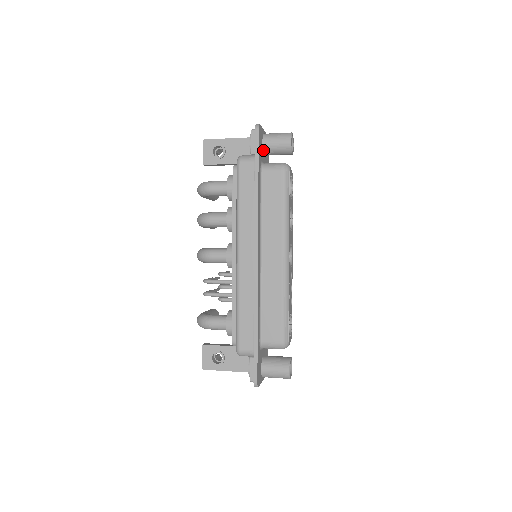
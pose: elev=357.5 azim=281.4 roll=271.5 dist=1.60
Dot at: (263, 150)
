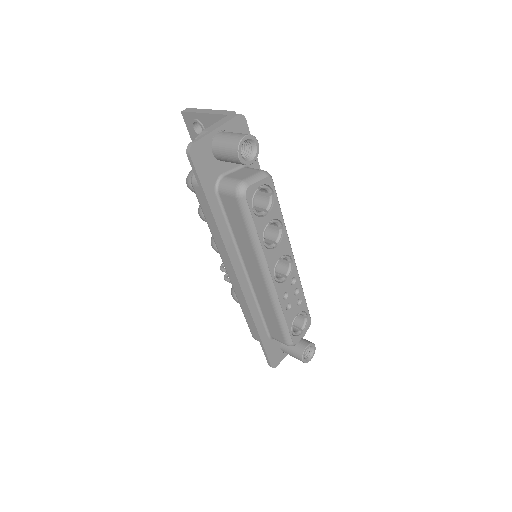
Dot at: (218, 160)
